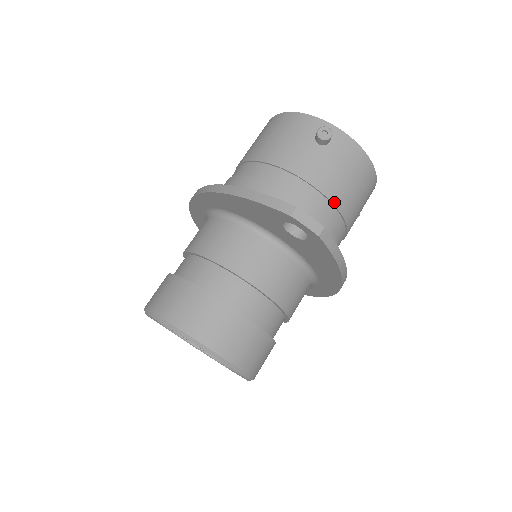
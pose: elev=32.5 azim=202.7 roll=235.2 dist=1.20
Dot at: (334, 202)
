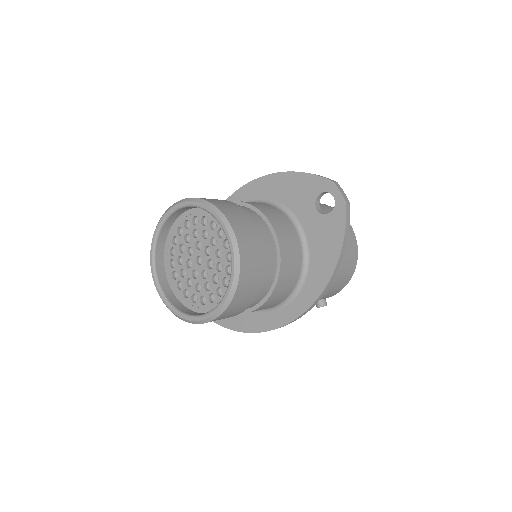
Dot at: occluded
